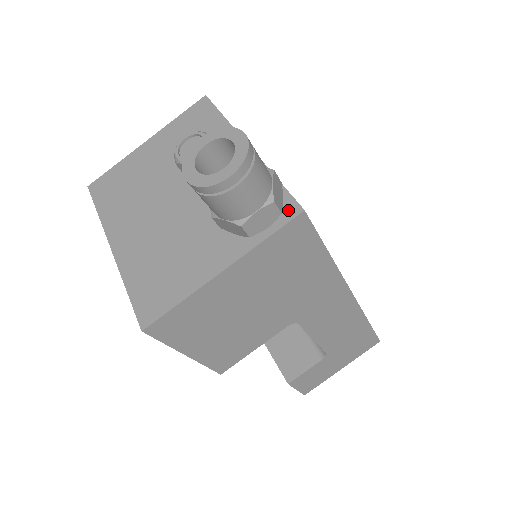
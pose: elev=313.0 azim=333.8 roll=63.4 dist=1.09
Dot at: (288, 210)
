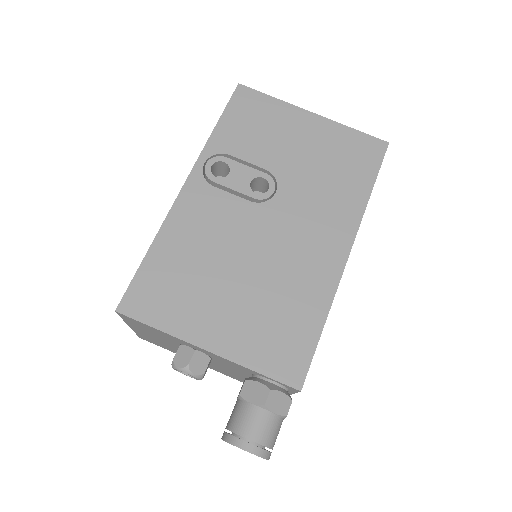
Dot at: (290, 388)
